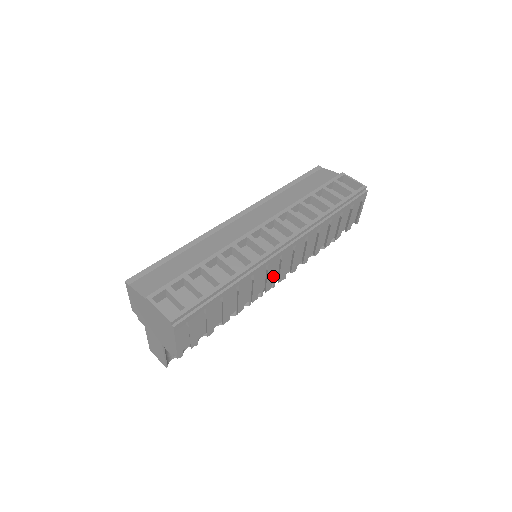
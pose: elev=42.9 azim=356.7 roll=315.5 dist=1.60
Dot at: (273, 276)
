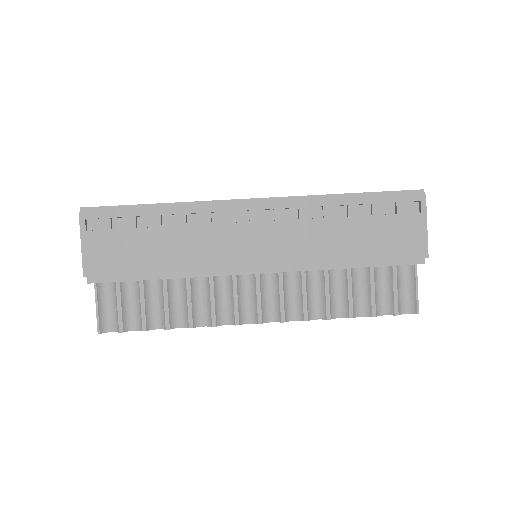
Dot at: (245, 253)
